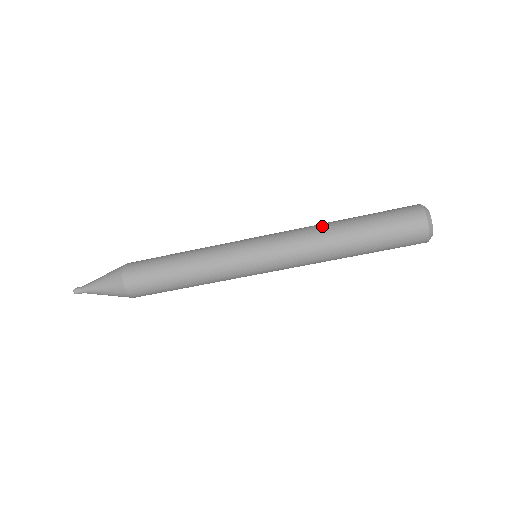
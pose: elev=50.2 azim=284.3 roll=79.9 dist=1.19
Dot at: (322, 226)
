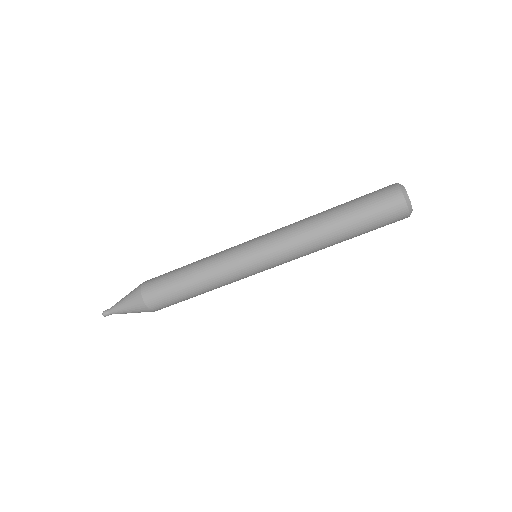
Dot at: (313, 229)
